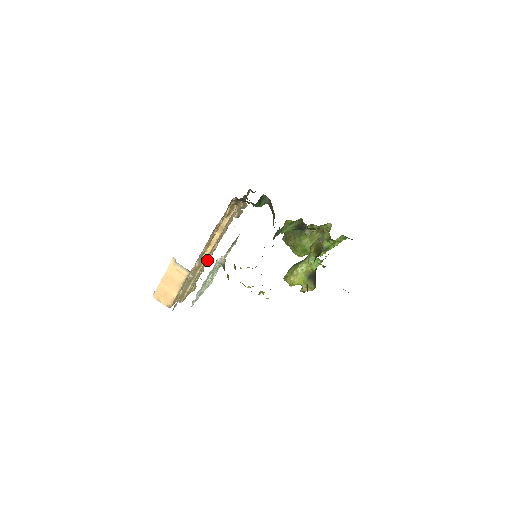
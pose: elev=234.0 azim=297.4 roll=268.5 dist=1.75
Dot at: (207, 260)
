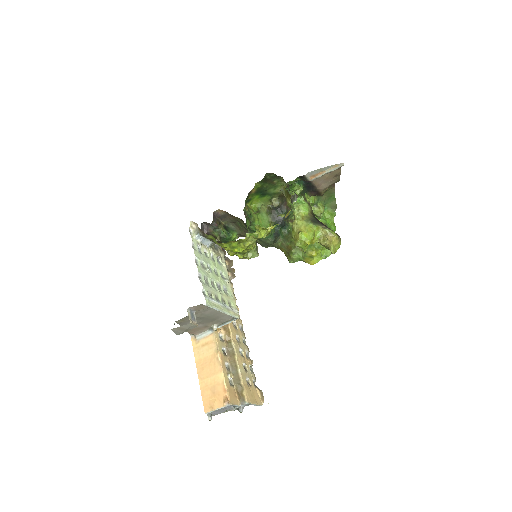
Dot at: (238, 333)
